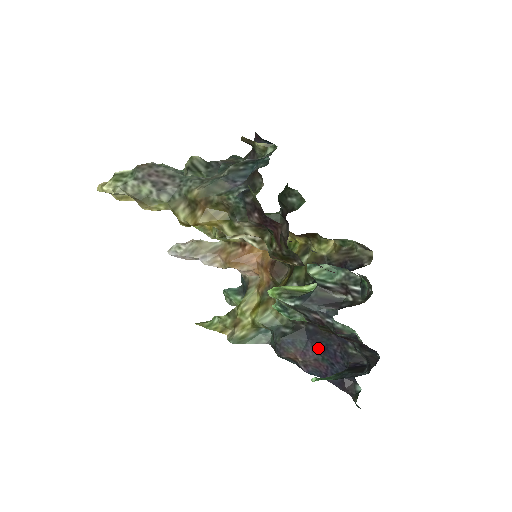
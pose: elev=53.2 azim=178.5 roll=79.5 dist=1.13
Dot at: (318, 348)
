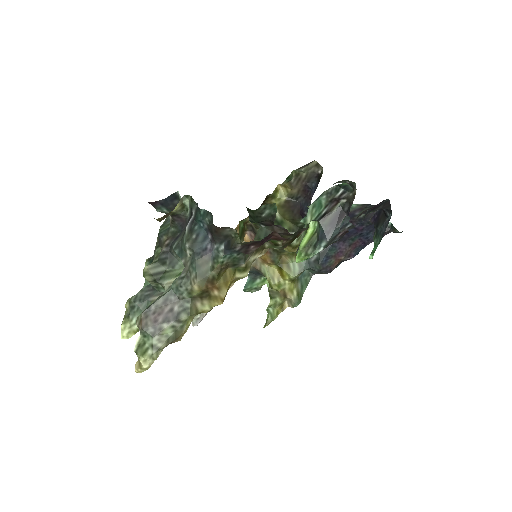
Dot at: (343, 239)
